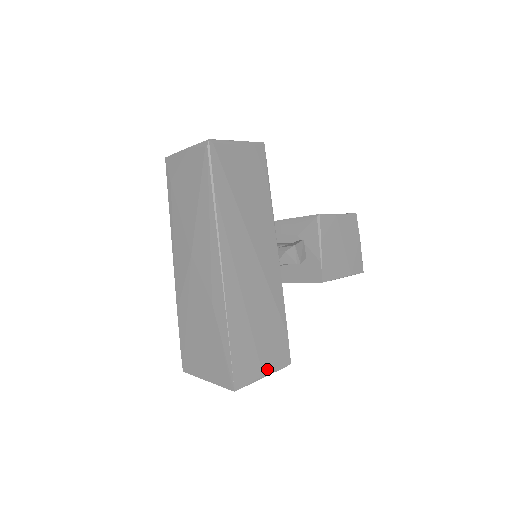
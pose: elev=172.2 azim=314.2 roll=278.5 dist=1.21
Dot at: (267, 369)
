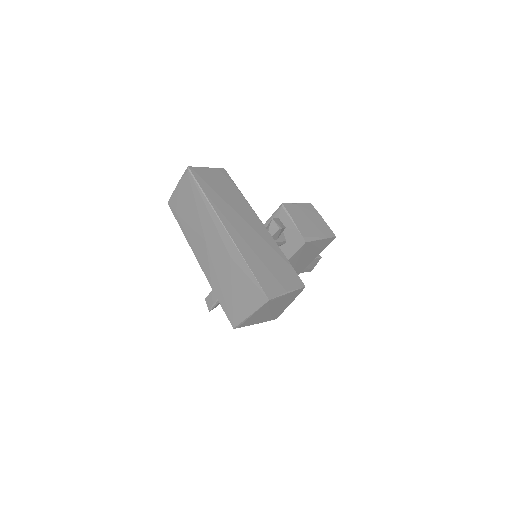
Dot at: (288, 288)
